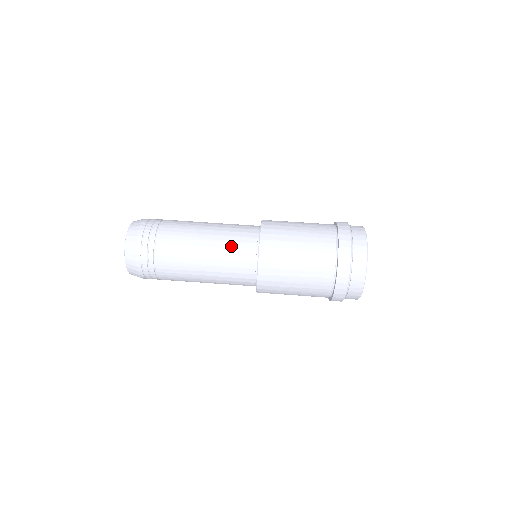
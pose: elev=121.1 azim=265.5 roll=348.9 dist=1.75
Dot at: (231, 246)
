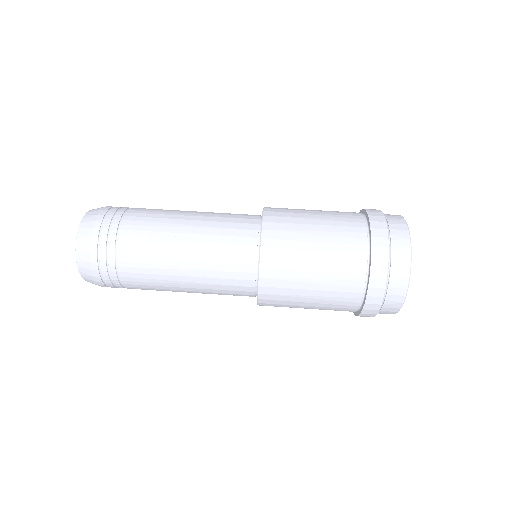
Dot at: (225, 220)
